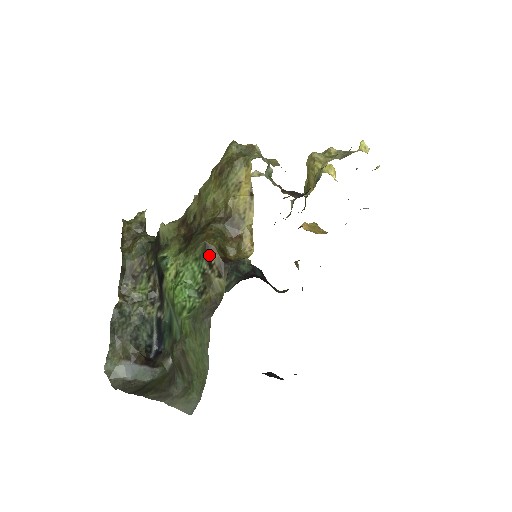
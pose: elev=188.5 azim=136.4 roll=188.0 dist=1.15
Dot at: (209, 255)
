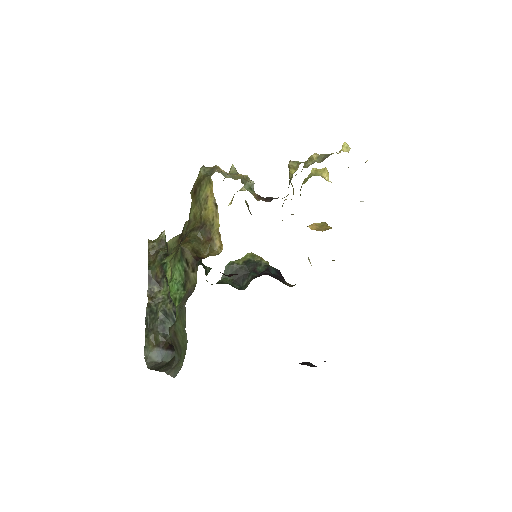
Dot at: (185, 256)
